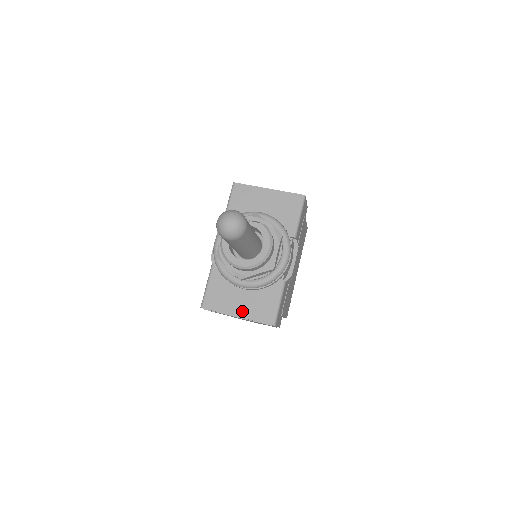
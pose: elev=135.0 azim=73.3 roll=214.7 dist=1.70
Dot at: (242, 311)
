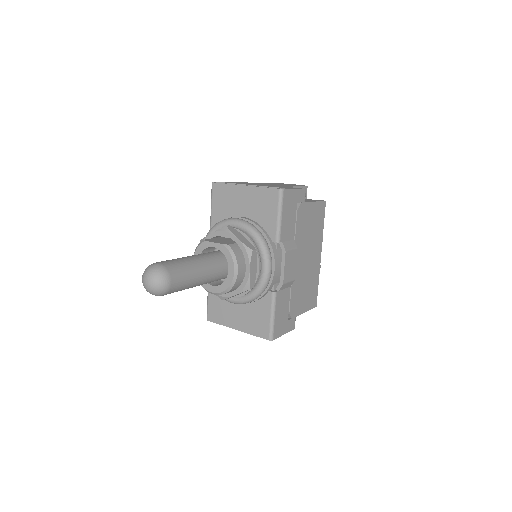
Dot at: (240, 325)
